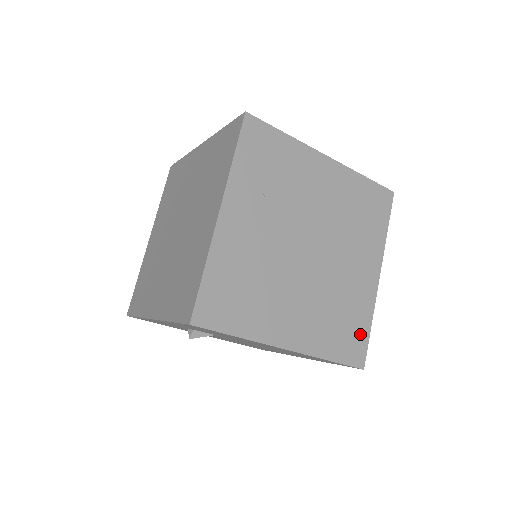
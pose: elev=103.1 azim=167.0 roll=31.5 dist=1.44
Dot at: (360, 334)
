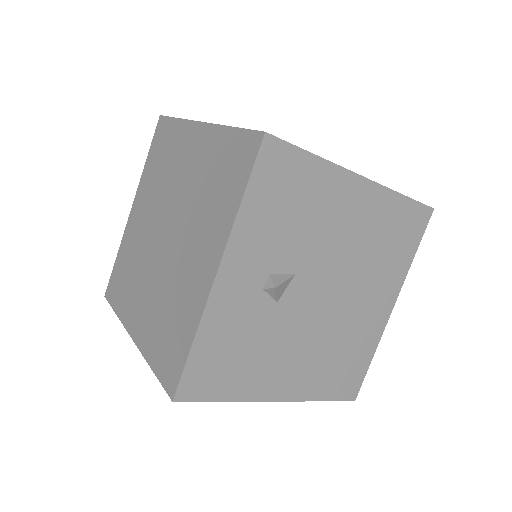
Dot at: occluded
